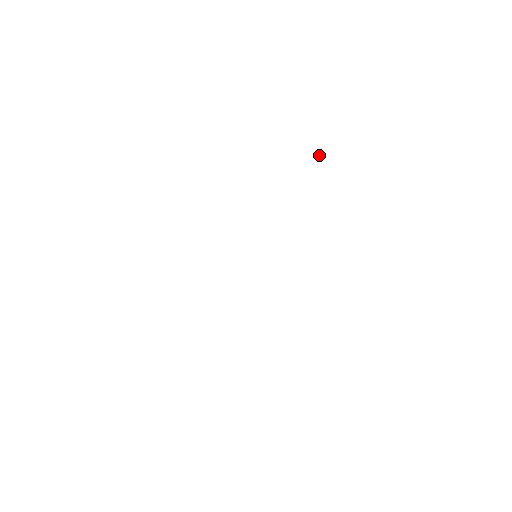
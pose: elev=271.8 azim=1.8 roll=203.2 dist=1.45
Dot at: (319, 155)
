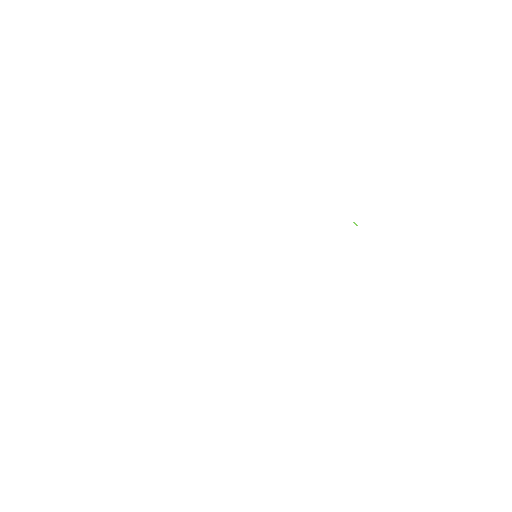
Dot at: occluded
